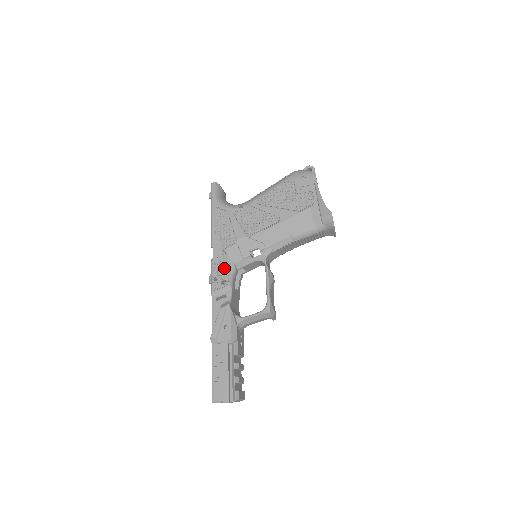
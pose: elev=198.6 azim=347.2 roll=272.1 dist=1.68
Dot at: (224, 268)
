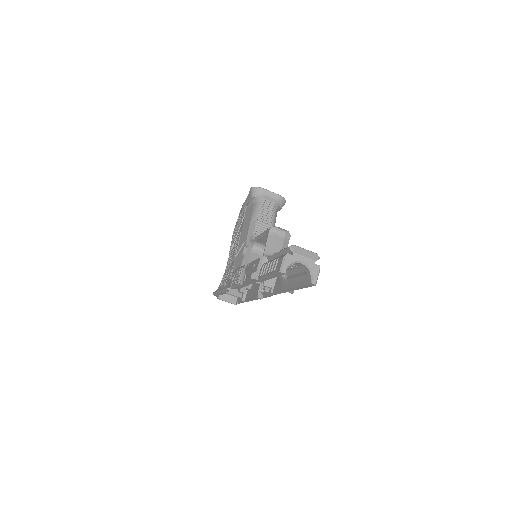
Dot at: (236, 274)
